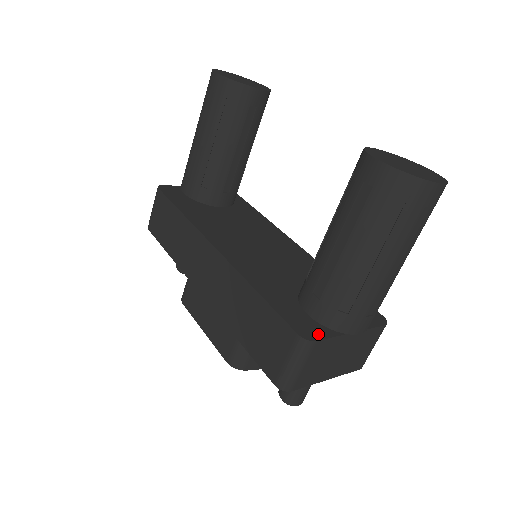
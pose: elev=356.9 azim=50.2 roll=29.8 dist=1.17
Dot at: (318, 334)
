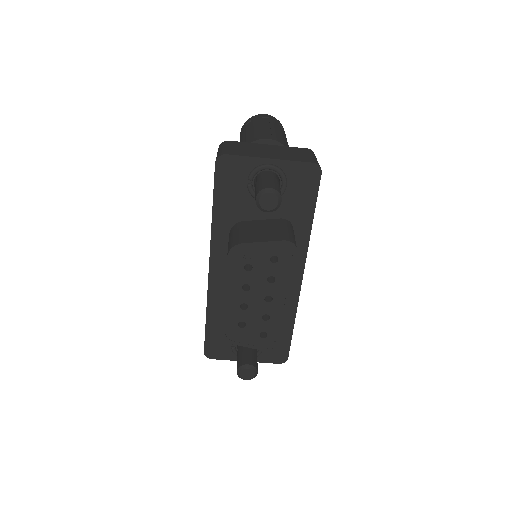
Dot at: occluded
